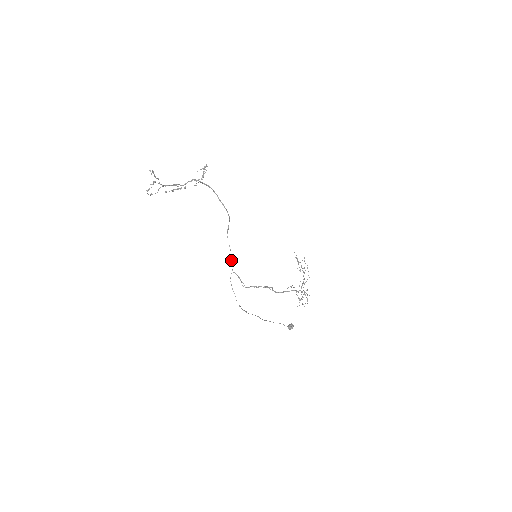
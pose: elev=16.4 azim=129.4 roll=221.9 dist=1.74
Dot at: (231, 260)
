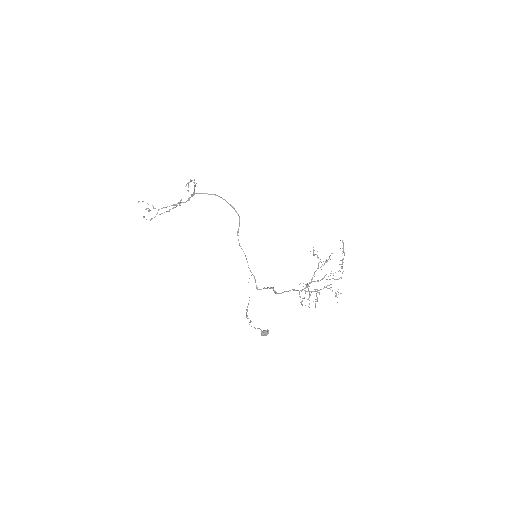
Dot at: (247, 262)
